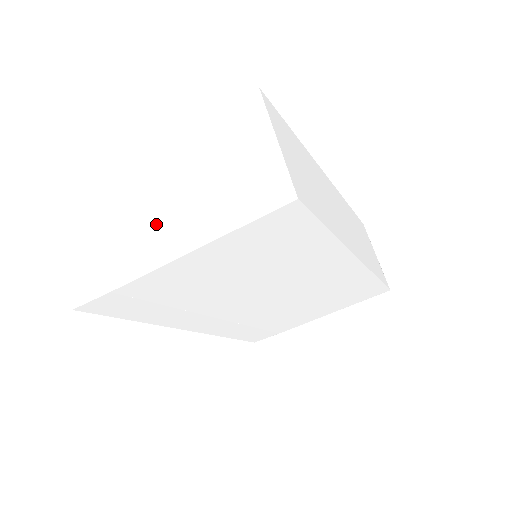
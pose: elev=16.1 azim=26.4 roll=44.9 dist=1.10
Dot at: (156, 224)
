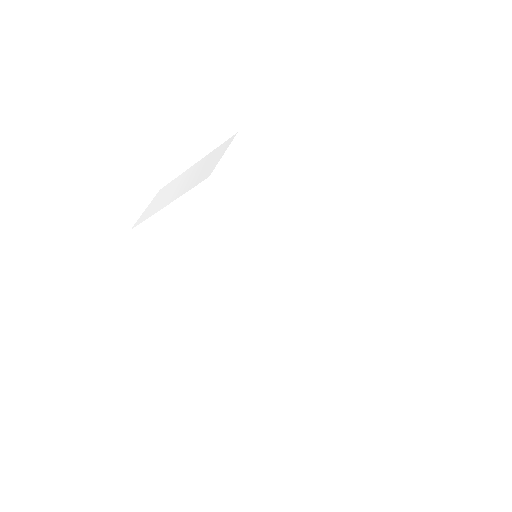
Dot at: (173, 193)
